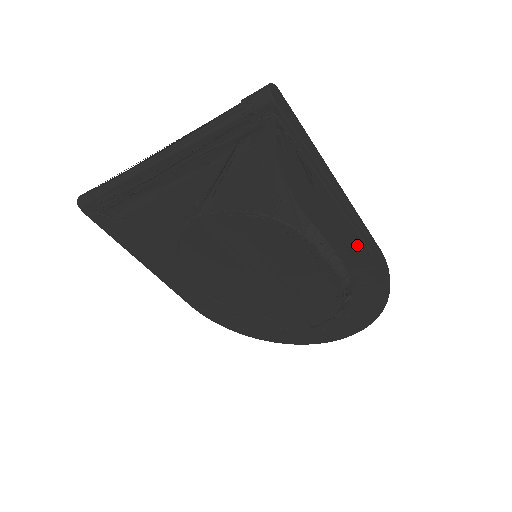
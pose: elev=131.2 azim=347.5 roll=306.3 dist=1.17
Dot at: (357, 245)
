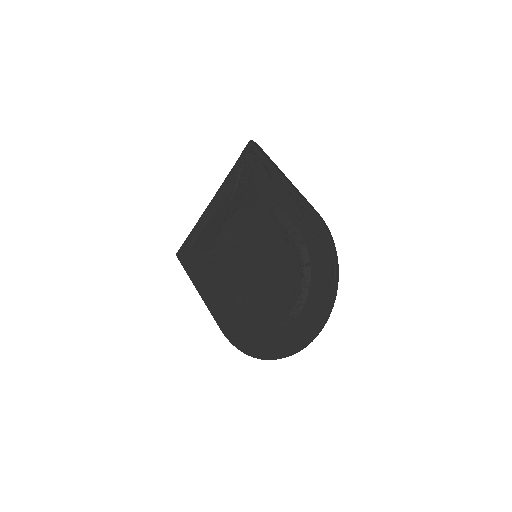
Dot at: (301, 209)
